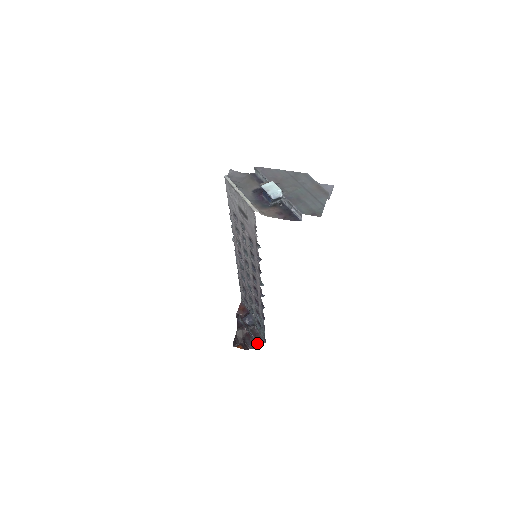
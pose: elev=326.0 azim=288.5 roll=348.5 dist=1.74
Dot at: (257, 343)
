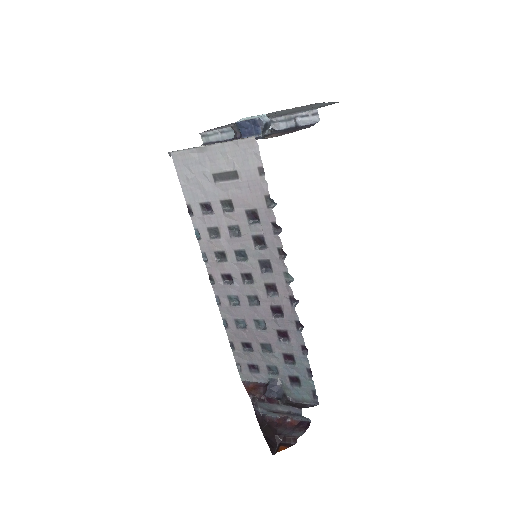
Dot at: (301, 423)
